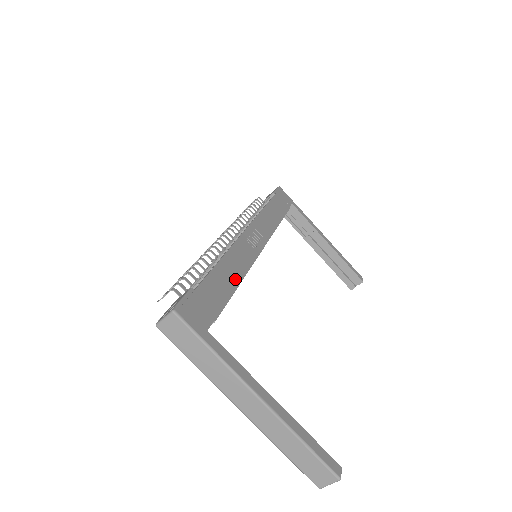
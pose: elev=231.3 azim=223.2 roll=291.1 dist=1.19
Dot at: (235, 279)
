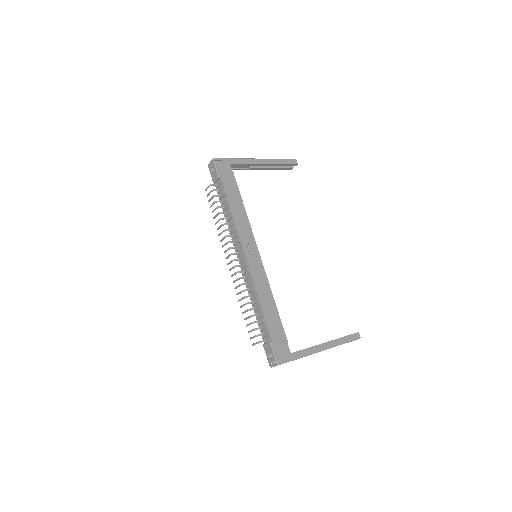
Dot at: (272, 304)
